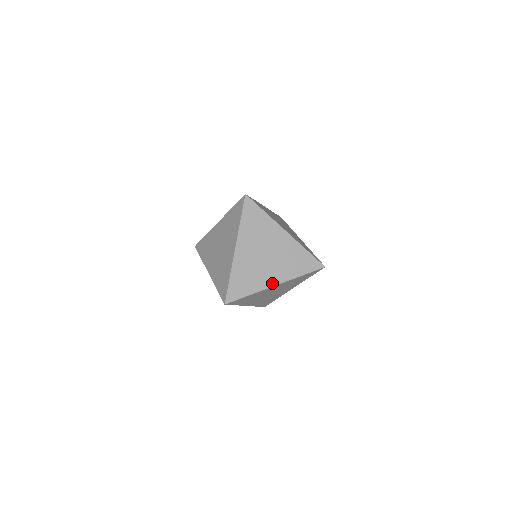
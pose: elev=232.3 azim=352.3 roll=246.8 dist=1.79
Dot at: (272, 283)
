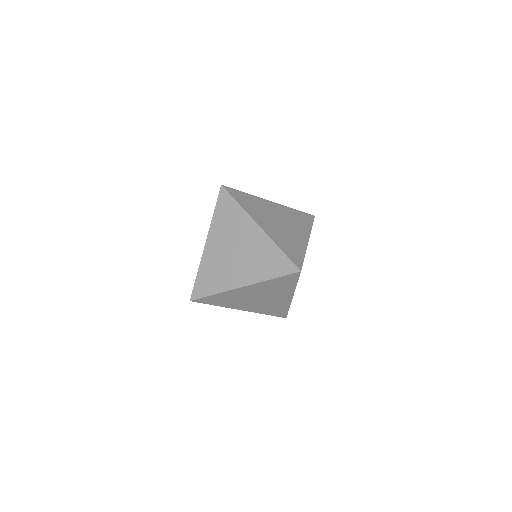
Dot at: (238, 284)
